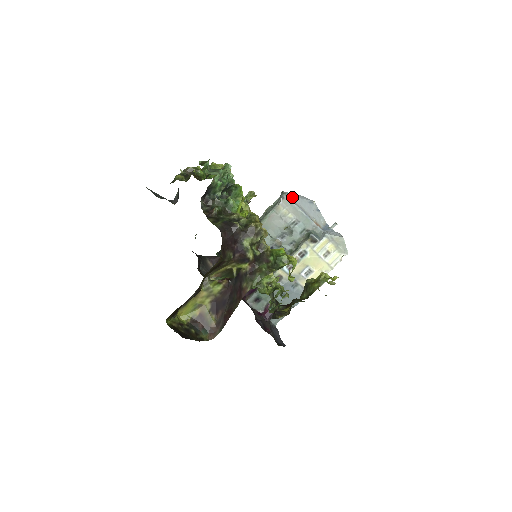
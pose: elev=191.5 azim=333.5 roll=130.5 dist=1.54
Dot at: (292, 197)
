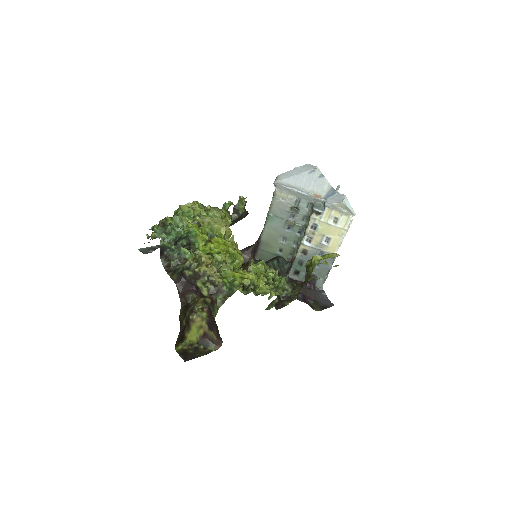
Dot at: (285, 180)
